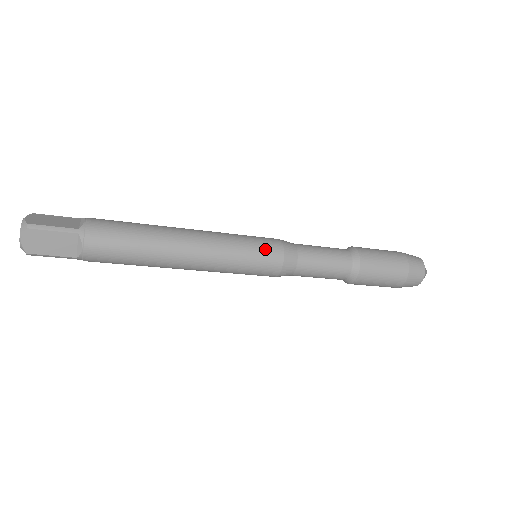
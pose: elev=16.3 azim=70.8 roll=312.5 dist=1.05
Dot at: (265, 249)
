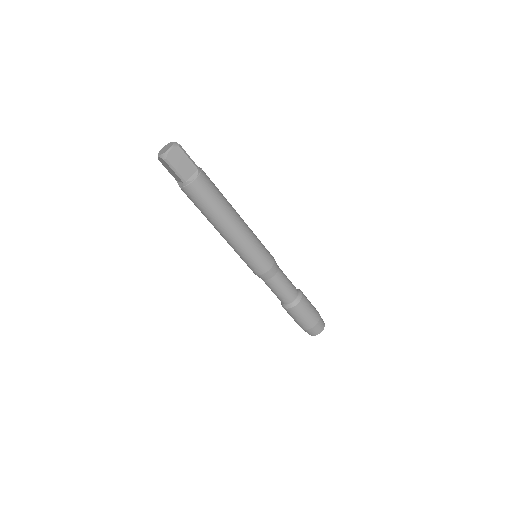
Dot at: (268, 252)
